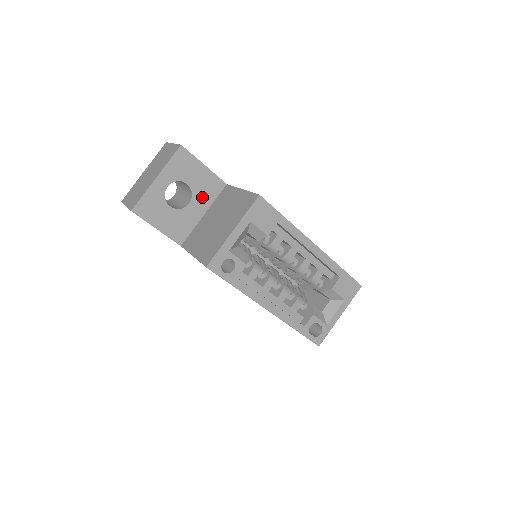
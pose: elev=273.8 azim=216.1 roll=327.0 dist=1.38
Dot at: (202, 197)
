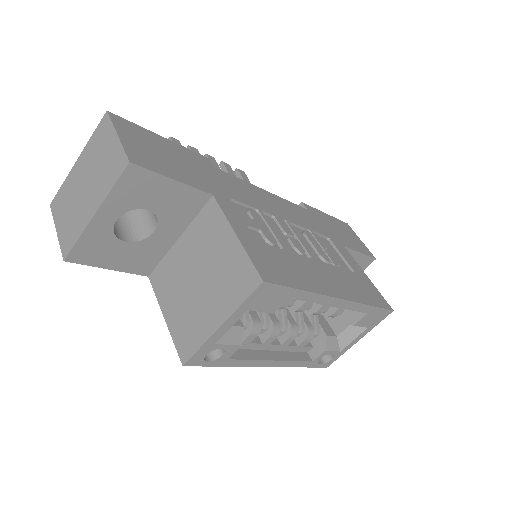
Dot at: (174, 219)
